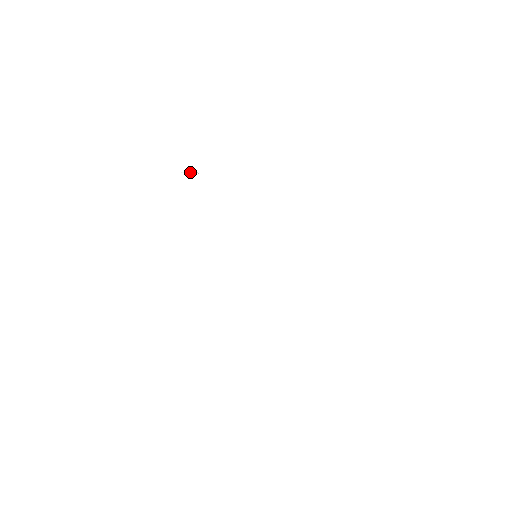
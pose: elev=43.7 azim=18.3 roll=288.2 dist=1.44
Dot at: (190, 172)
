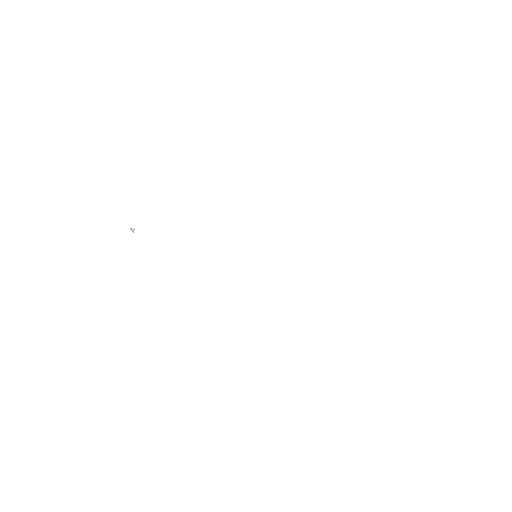
Dot at: (132, 231)
